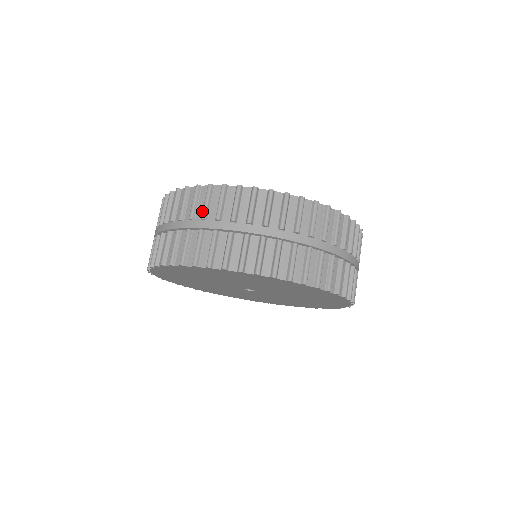
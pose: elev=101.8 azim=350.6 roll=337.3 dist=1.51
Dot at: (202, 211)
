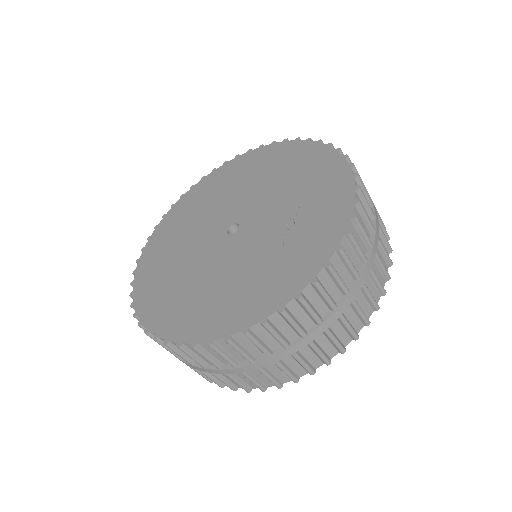
Dot at: occluded
